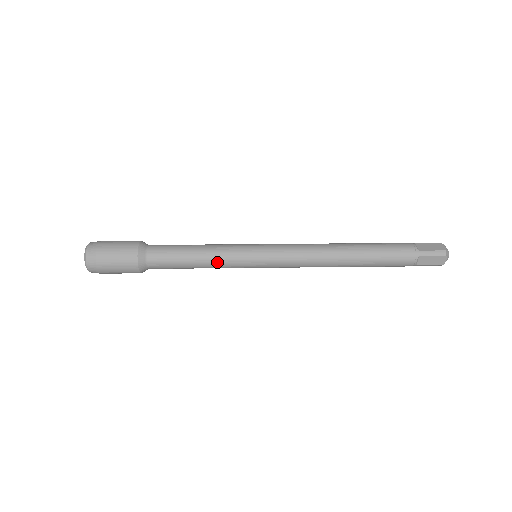
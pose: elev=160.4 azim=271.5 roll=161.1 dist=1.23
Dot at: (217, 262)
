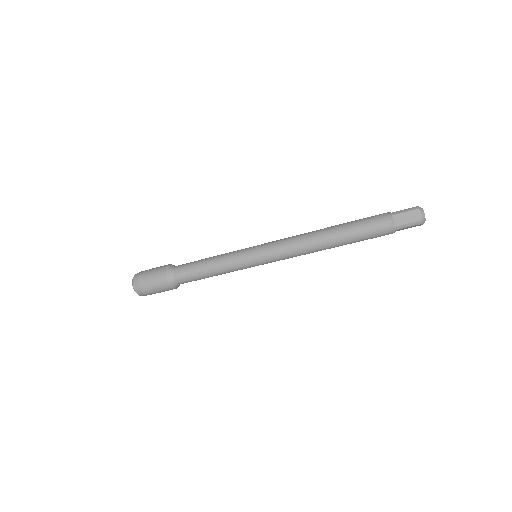
Dot at: (223, 261)
